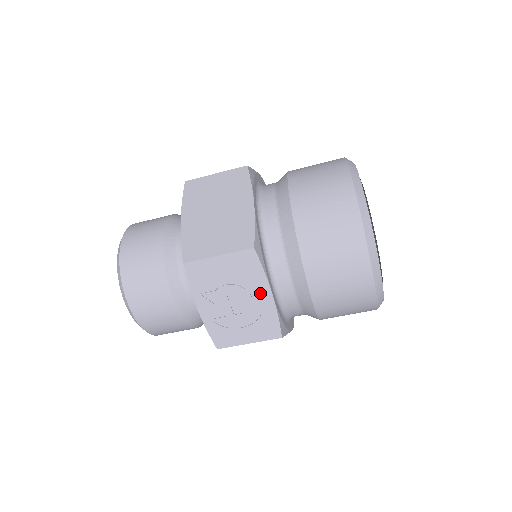
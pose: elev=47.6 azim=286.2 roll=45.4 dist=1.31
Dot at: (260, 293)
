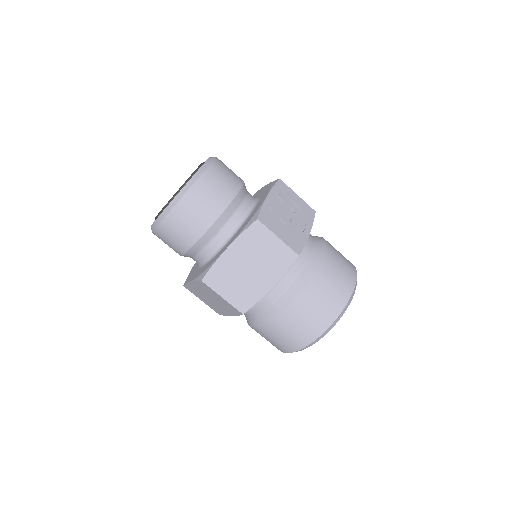
Dot at: (304, 227)
